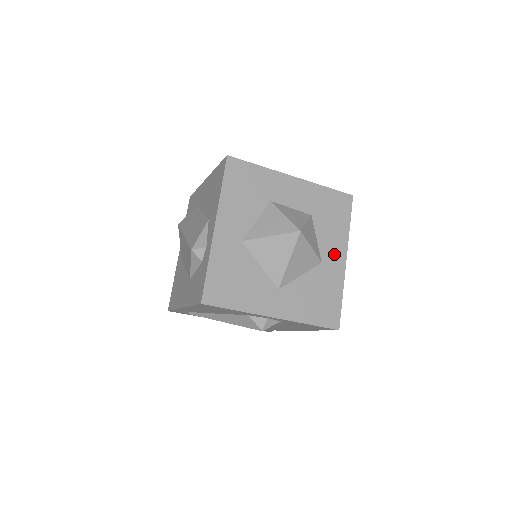
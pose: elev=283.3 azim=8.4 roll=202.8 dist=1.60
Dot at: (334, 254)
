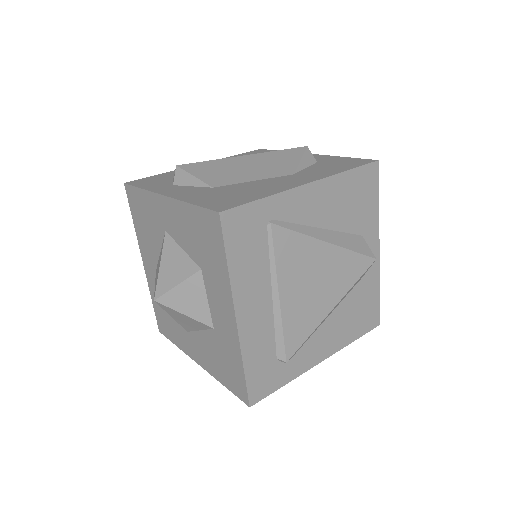
Dot at: occluded
